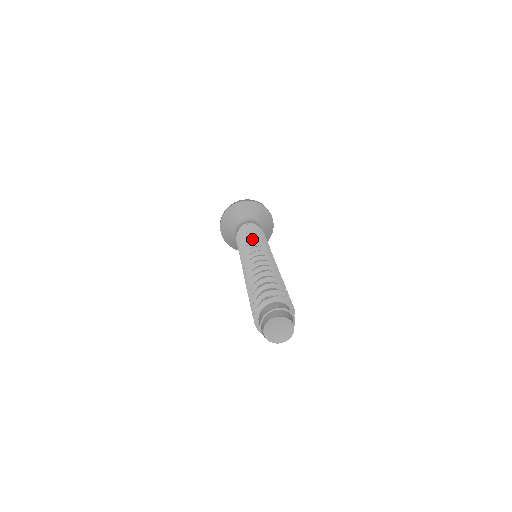
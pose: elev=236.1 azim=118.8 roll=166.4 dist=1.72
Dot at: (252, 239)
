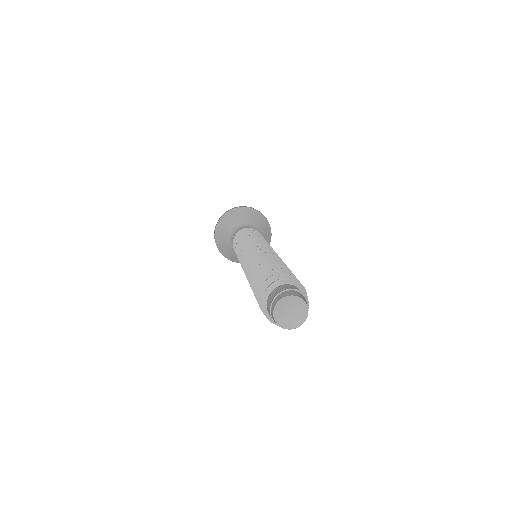
Dot at: occluded
